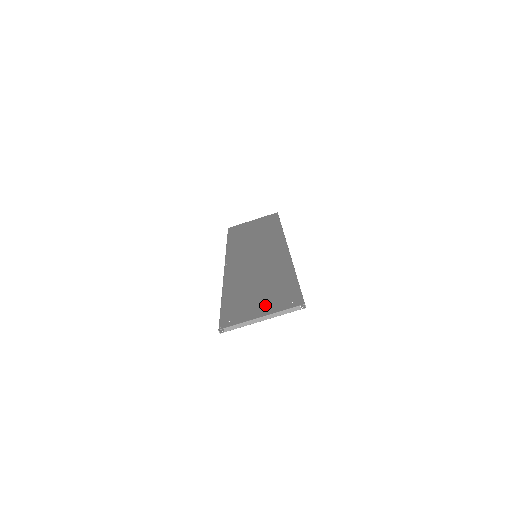
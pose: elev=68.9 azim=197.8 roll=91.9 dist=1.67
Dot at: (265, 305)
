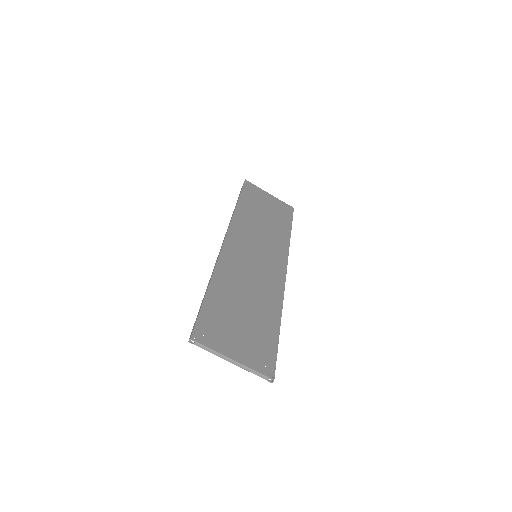
Dot at: (242, 345)
